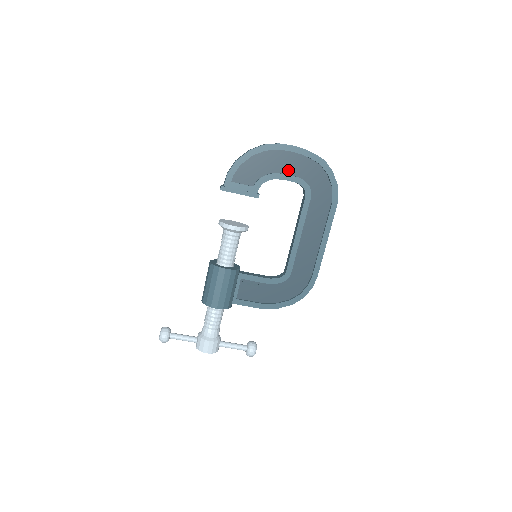
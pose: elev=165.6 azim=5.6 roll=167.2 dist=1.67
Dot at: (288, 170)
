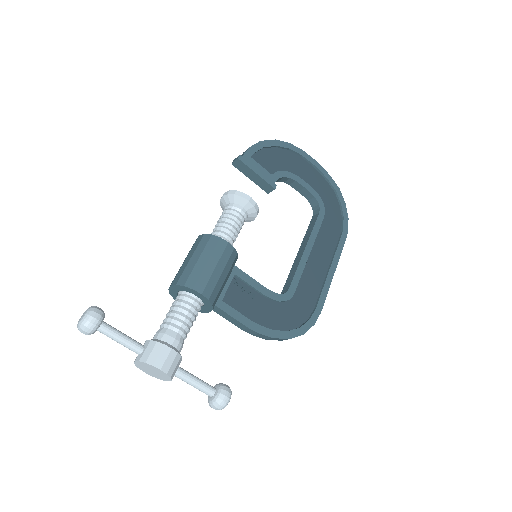
Dot at: (306, 180)
